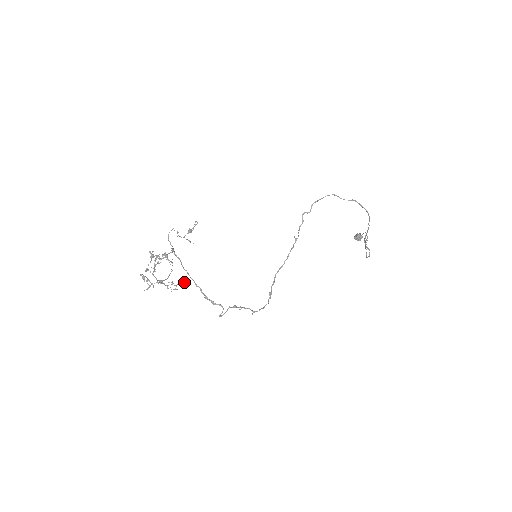
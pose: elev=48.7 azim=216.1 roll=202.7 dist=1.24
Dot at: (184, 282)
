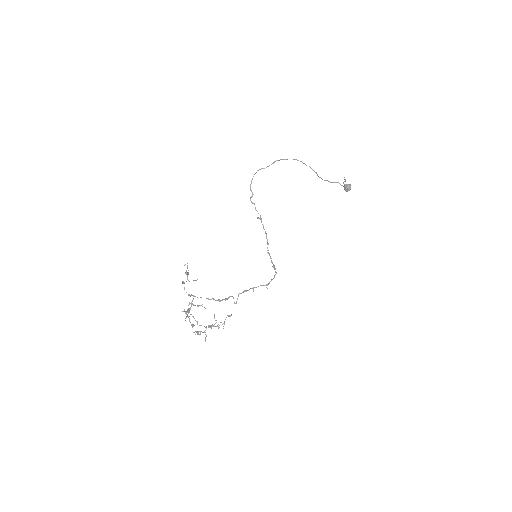
Dot at: (227, 315)
